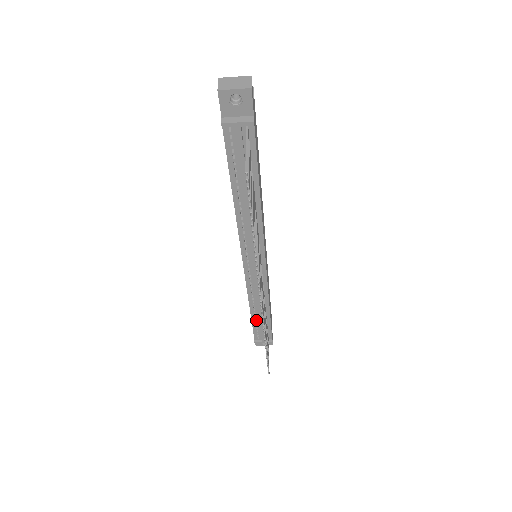
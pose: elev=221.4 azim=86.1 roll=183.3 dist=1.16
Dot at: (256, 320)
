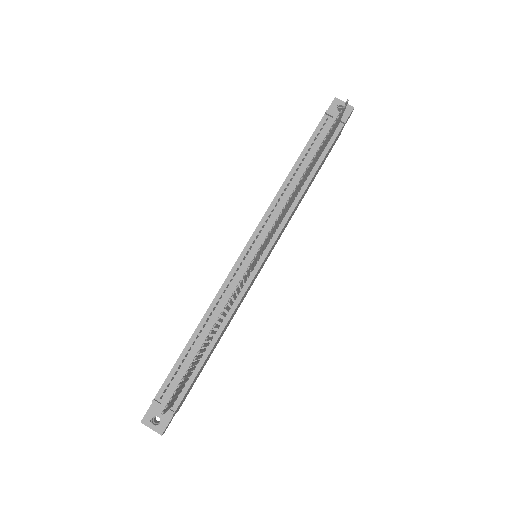
Dot at: (186, 356)
